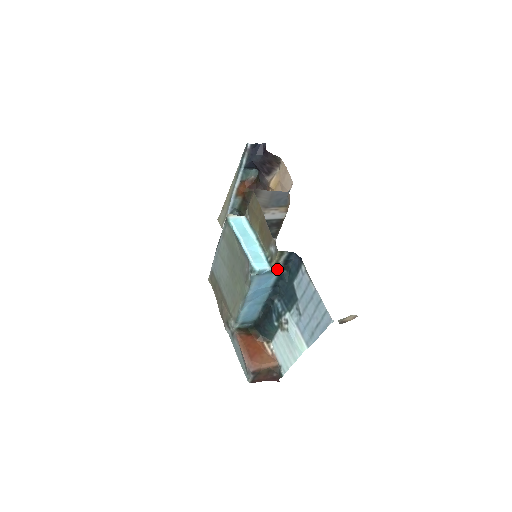
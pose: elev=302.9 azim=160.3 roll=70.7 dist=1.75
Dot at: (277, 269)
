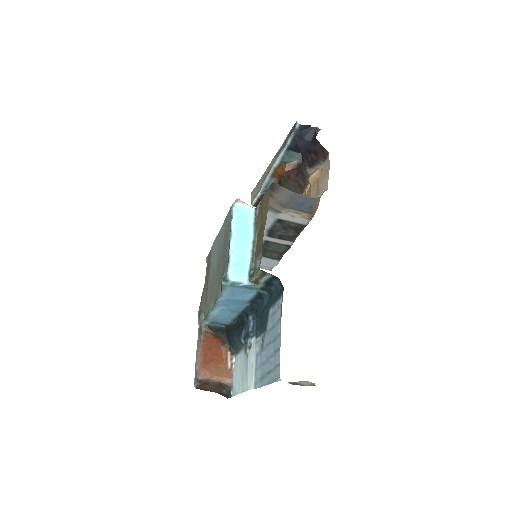
Dot at: (257, 287)
